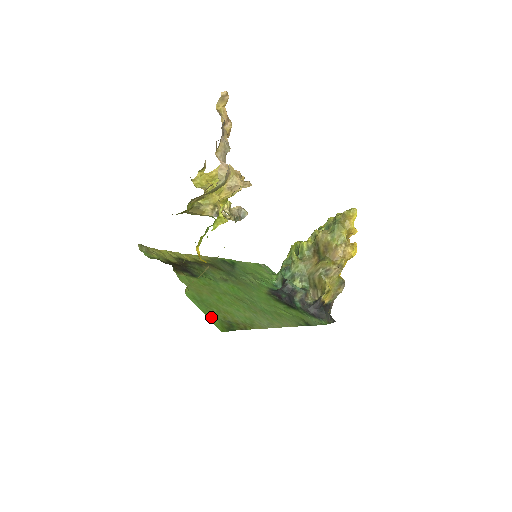
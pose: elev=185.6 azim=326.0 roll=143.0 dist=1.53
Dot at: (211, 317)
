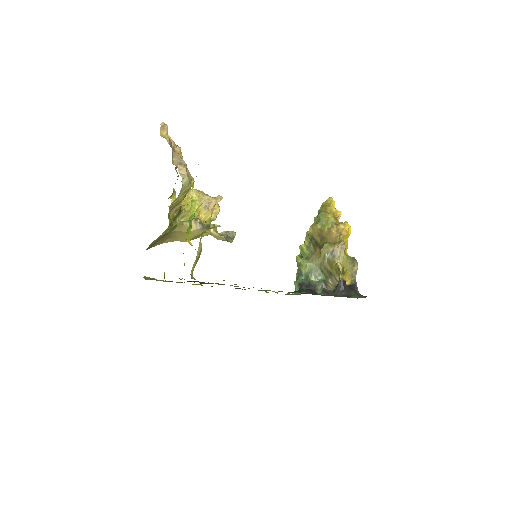
Dot at: occluded
